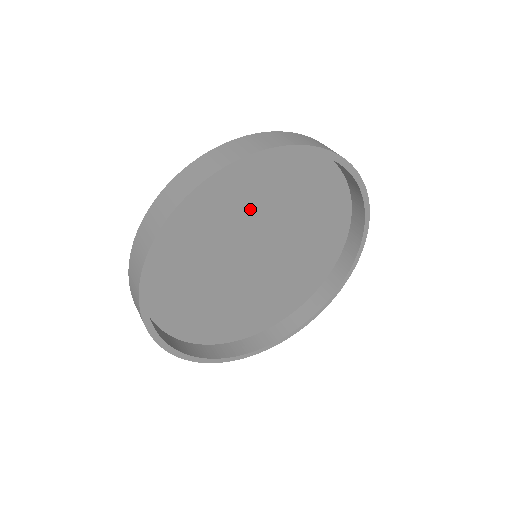
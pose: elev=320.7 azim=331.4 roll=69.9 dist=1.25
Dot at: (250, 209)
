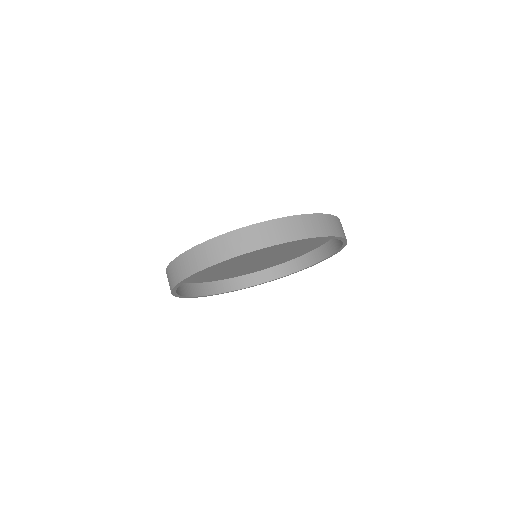
Dot at: occluded
